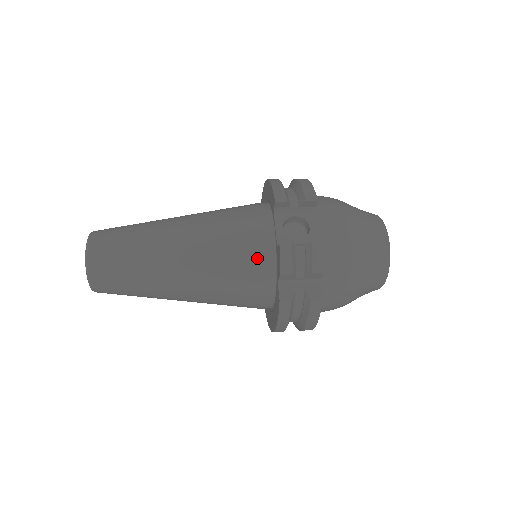
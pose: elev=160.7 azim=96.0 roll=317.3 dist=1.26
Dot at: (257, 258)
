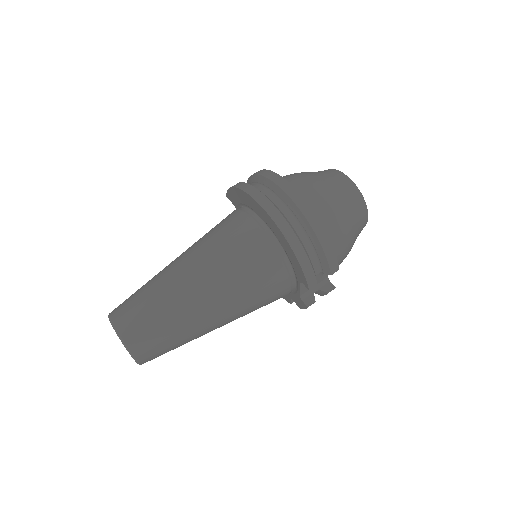
Dot at: occluded
